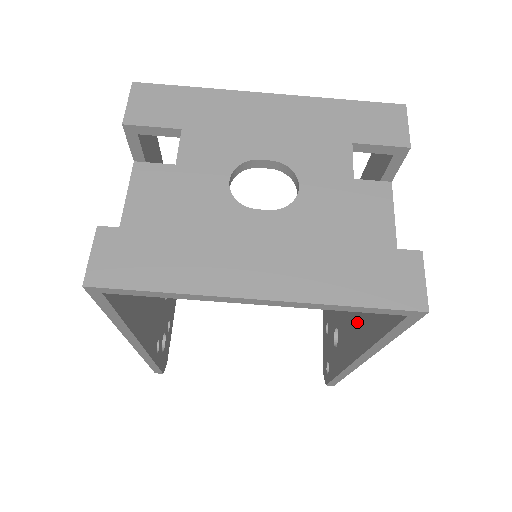
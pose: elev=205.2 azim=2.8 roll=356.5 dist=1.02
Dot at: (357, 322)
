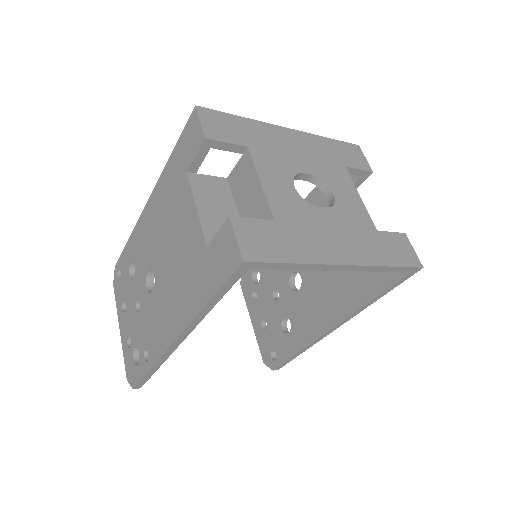
Dot at: (328, 300)
